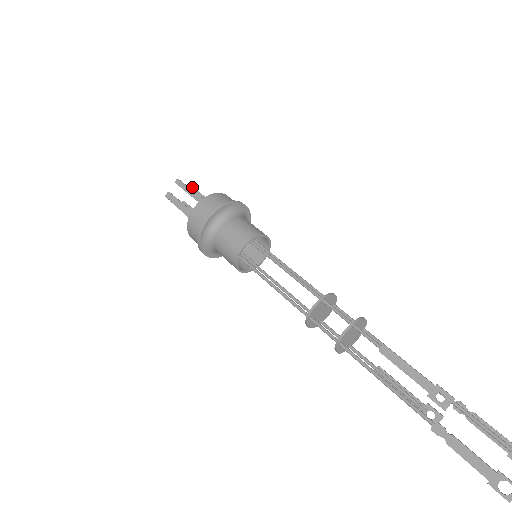
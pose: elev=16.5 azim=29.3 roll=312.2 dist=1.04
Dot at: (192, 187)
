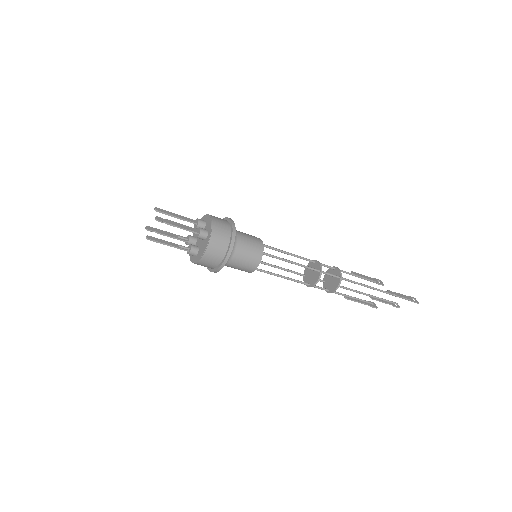
Dot at: occluded
